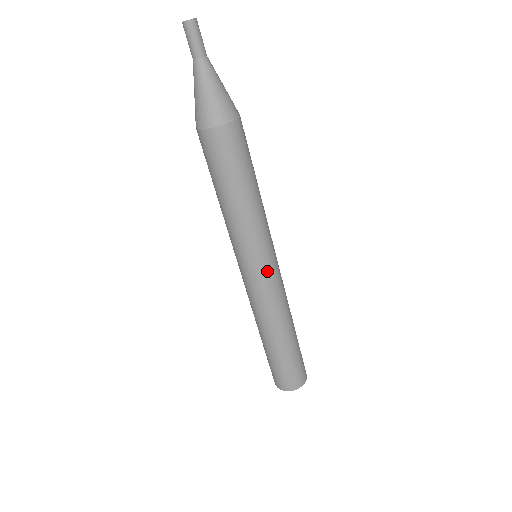
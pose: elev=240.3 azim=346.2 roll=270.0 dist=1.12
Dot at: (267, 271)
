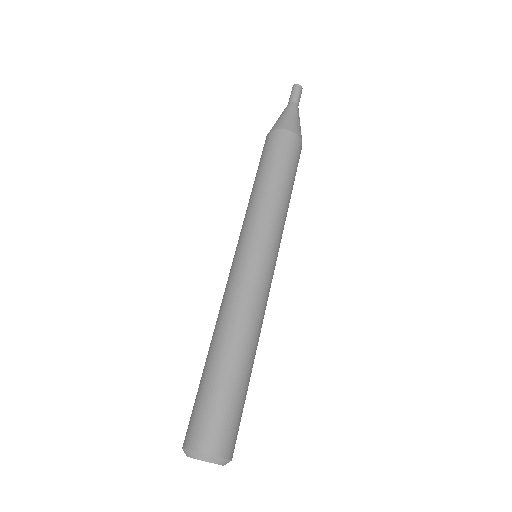
Dot at: (273, 266)
